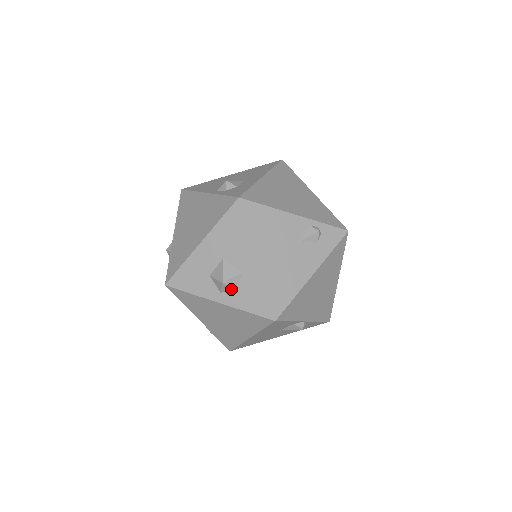
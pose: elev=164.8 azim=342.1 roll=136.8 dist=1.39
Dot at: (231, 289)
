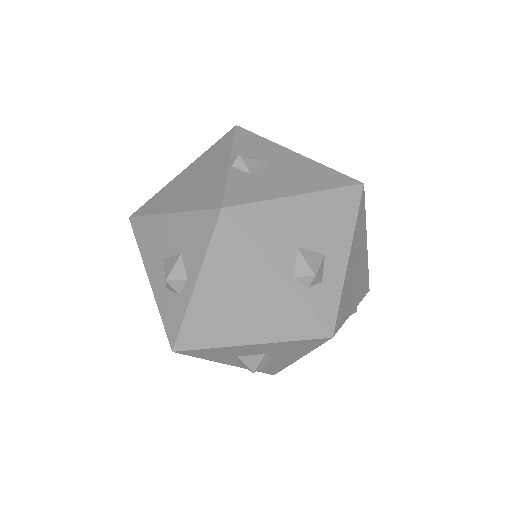
Dot at: occluded
